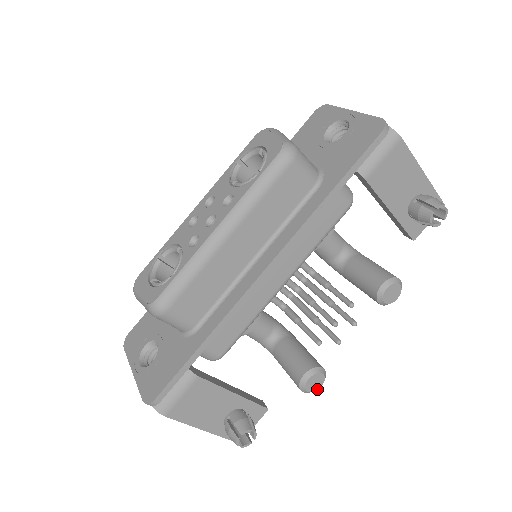
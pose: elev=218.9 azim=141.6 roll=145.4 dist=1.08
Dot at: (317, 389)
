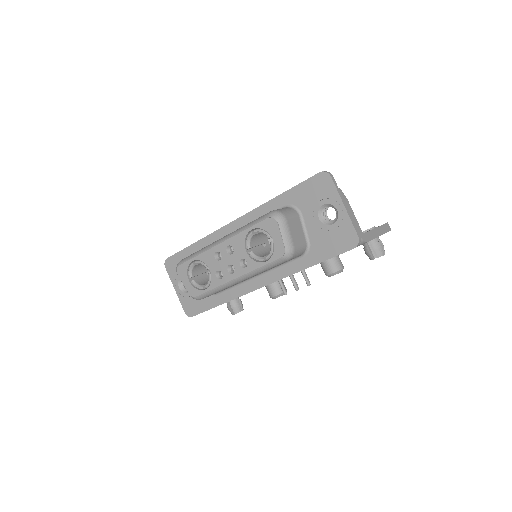
Dot at: occluded
